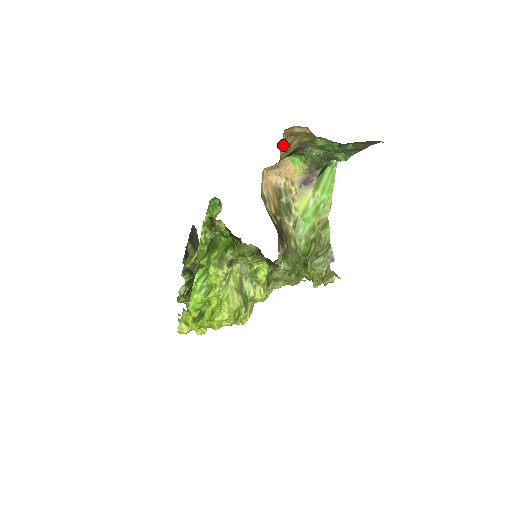
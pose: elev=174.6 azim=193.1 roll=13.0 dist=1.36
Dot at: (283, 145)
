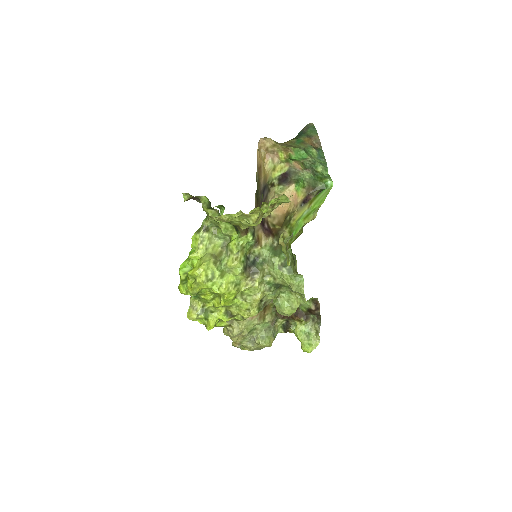
Dot at: (266, 162)
